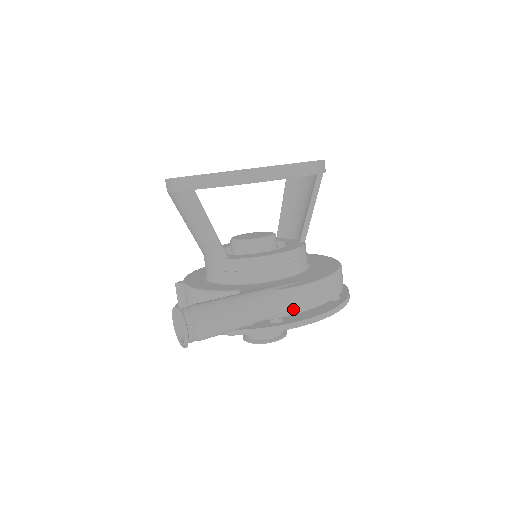
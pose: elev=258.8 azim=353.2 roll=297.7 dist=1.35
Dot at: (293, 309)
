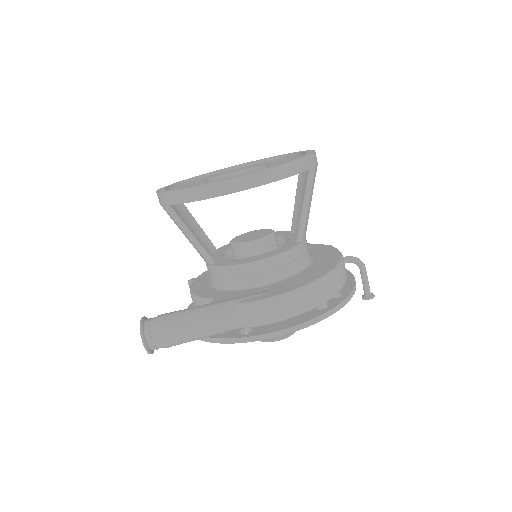
Dot at: (256, 322)
